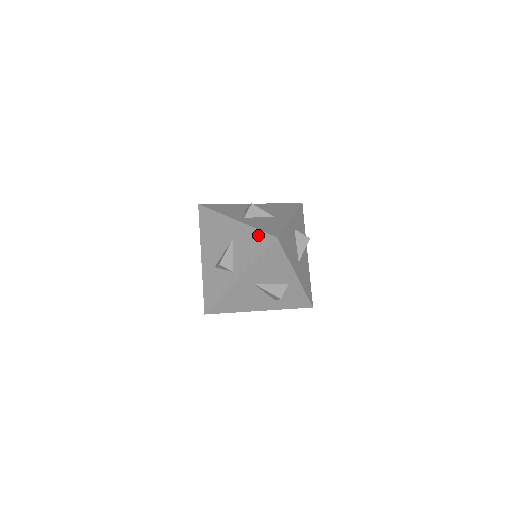
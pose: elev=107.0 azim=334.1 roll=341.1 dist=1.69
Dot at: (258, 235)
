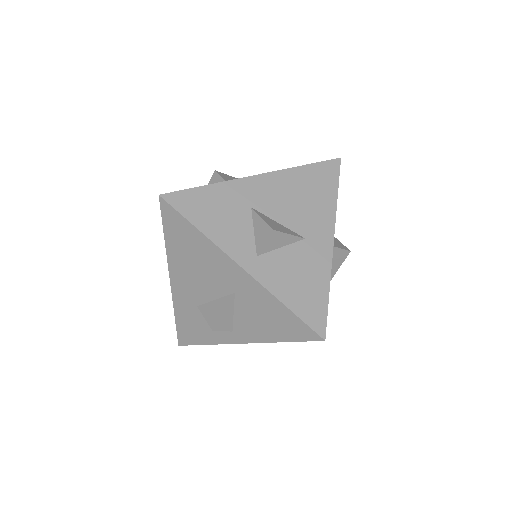
Dot at: (288, 317)
